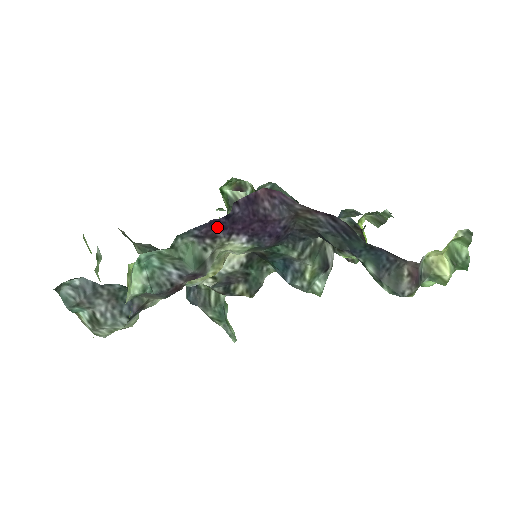
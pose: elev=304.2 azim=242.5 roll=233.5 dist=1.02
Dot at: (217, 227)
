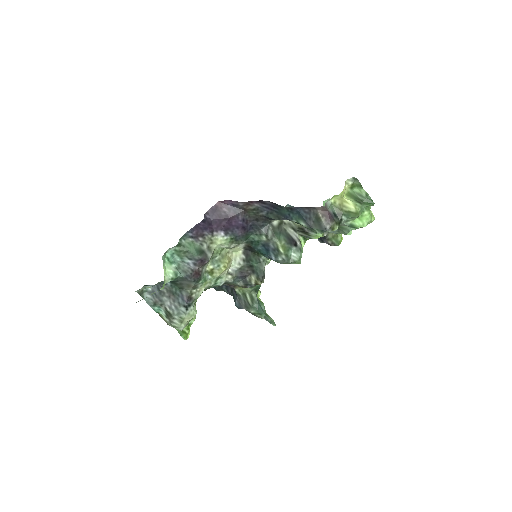
Dot at: (201, 229)
